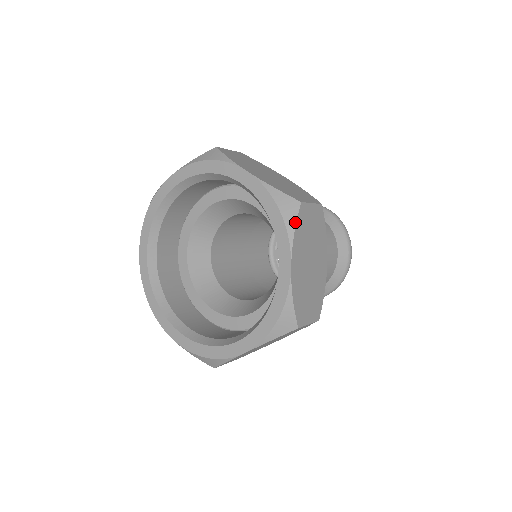
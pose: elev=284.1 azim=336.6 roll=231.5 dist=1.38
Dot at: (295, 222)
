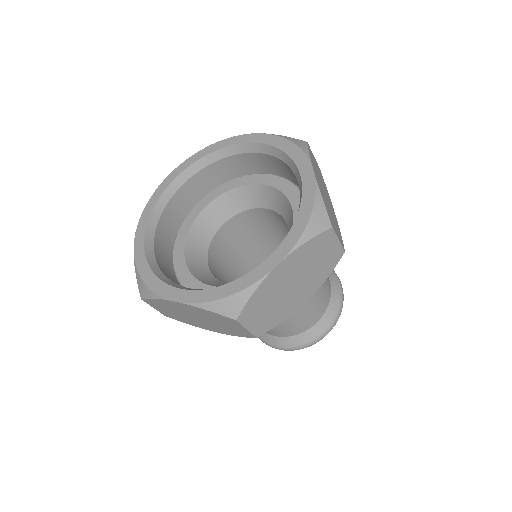
Dot at: (307, 148)
